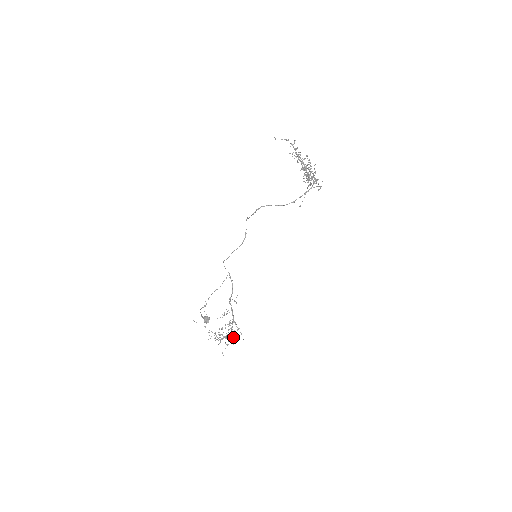
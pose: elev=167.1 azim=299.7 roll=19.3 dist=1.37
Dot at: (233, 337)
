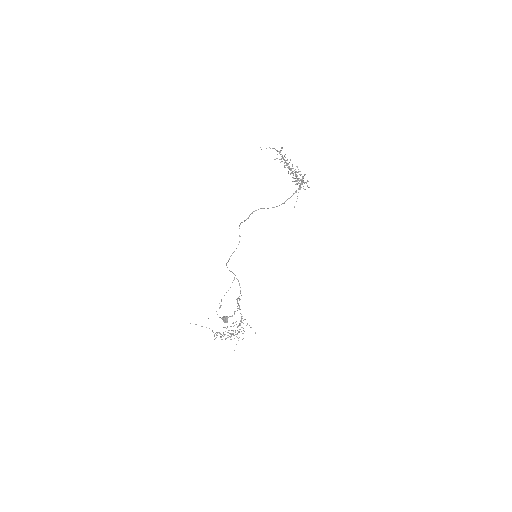
Dot at: (242, 333)
